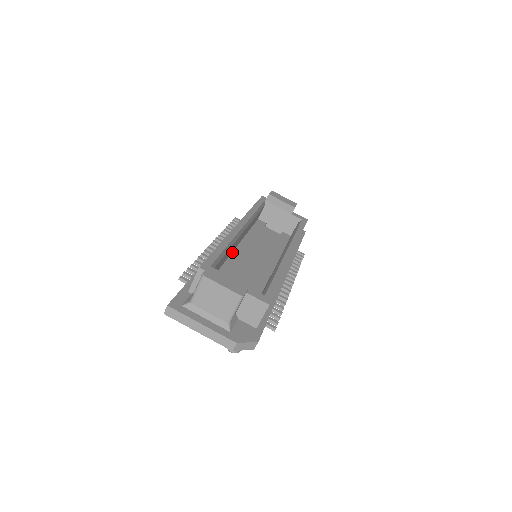
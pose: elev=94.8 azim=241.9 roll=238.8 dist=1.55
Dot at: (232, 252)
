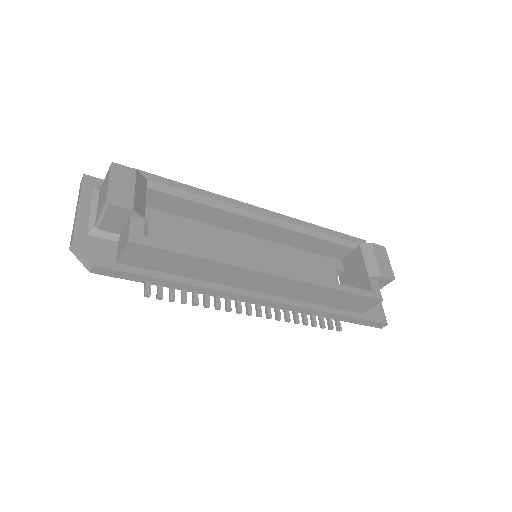
Dot at: (240, 232)
